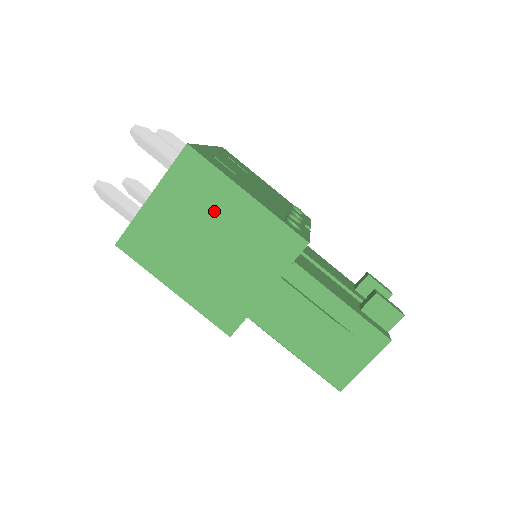
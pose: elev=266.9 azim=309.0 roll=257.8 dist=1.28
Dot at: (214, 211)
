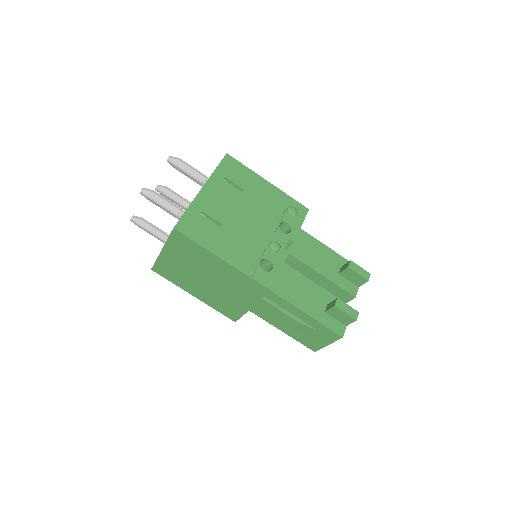
Dot at: (204, 265)
